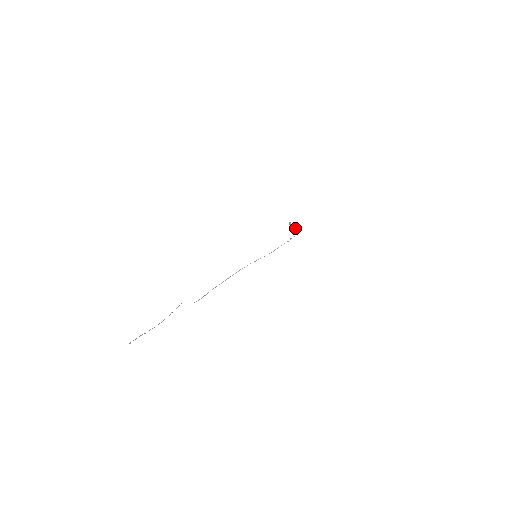
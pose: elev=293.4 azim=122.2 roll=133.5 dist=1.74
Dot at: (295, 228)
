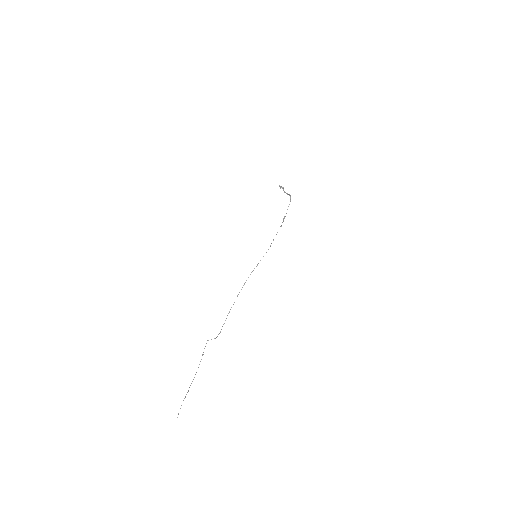
Dot at: (287, 194)
